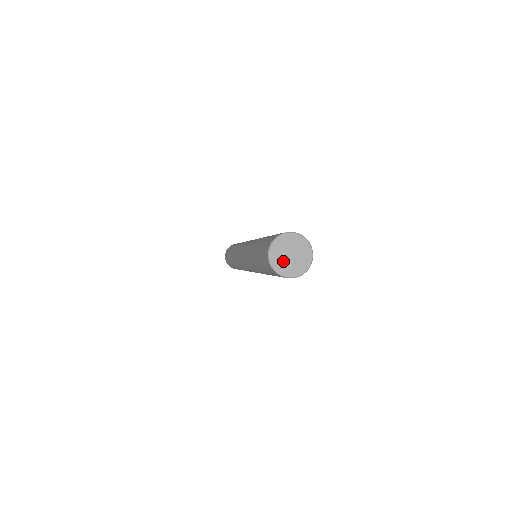
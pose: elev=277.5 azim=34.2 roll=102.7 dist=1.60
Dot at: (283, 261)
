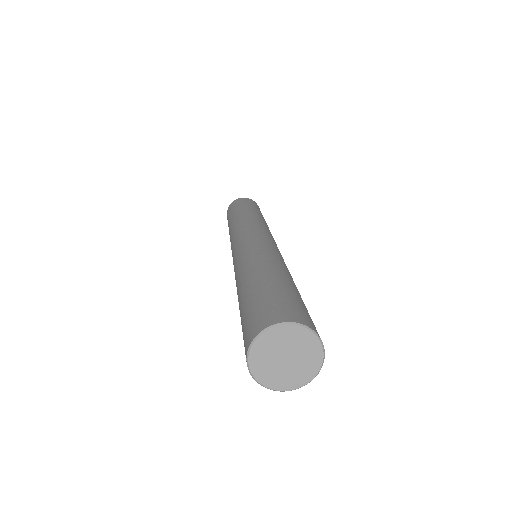
Dot at: (281, 373)
